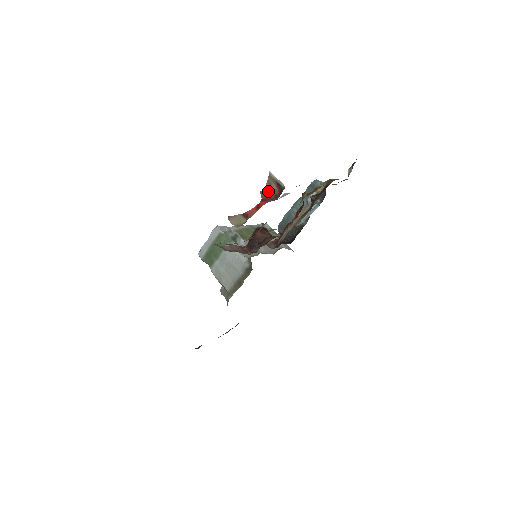
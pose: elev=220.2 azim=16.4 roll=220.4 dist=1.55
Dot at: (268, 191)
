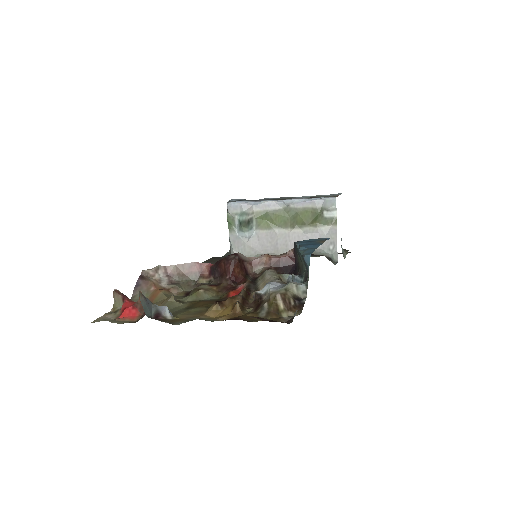
Dot at: occluded
